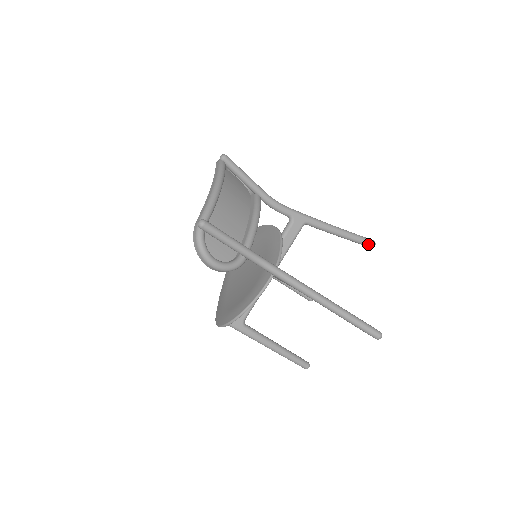
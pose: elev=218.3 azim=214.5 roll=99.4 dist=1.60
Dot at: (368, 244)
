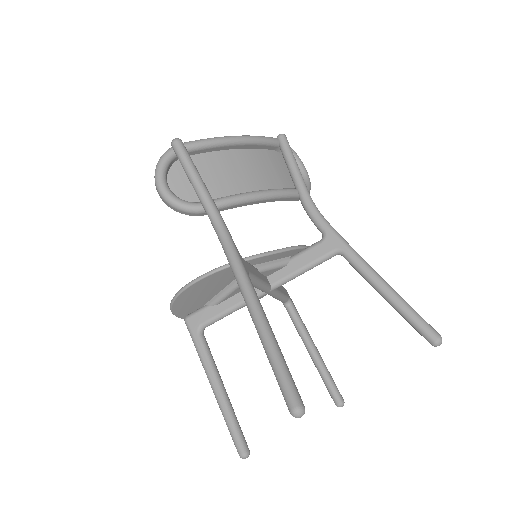
Dot at: (426, 333)
